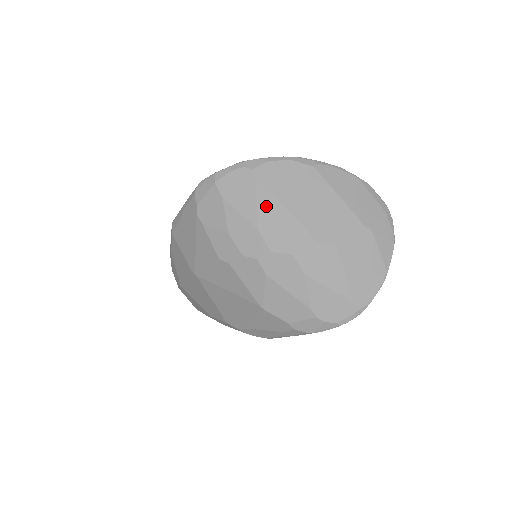
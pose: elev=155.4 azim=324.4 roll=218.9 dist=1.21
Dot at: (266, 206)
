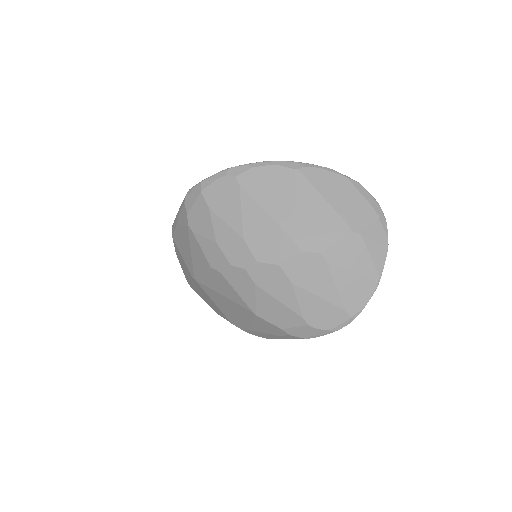
Dot at: (251, 215)
